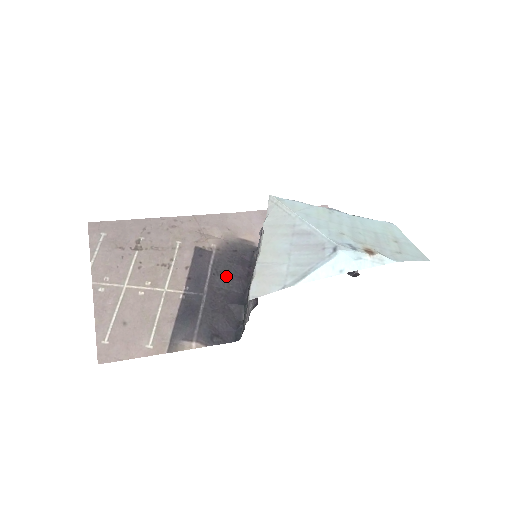
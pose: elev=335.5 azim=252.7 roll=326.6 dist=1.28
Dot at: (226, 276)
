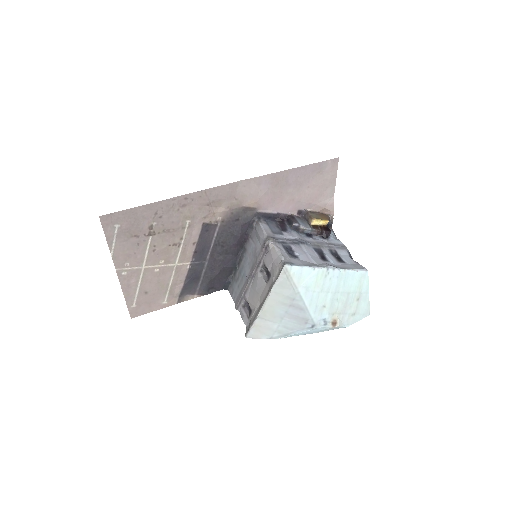
Dot at: (226, 245)
